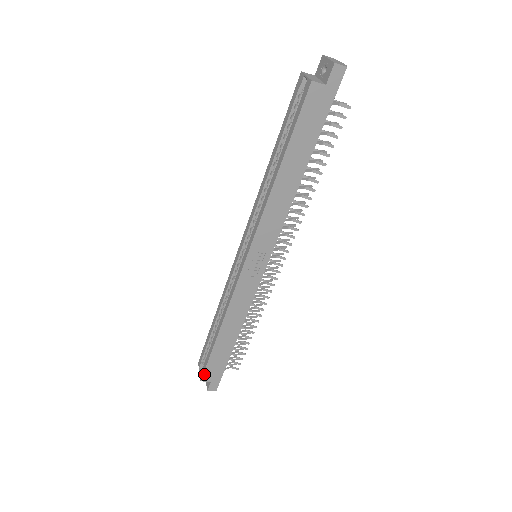
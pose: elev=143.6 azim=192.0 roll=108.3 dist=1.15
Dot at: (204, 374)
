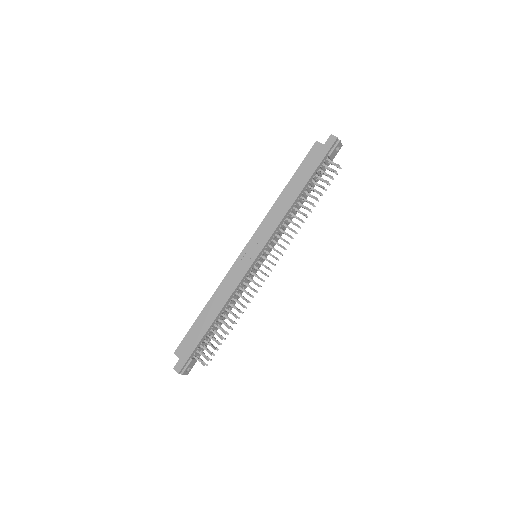
Dot at: (179, 346)
